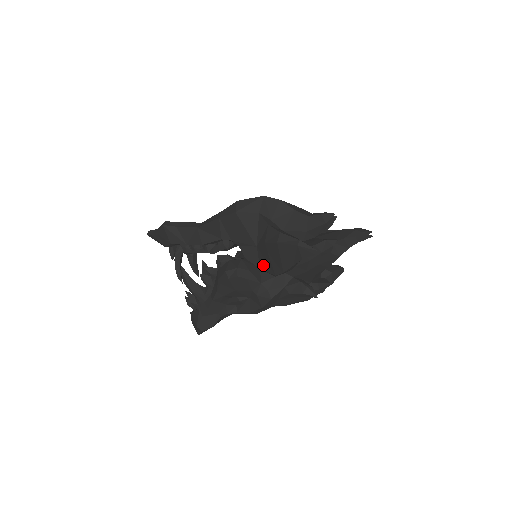
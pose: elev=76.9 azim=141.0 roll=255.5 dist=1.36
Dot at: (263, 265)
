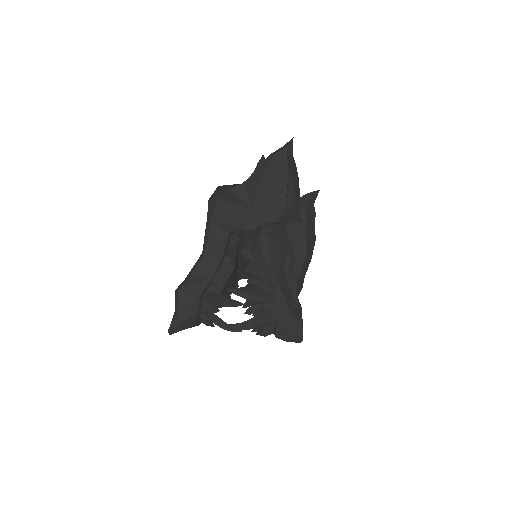
Dot at: (271, 218)
